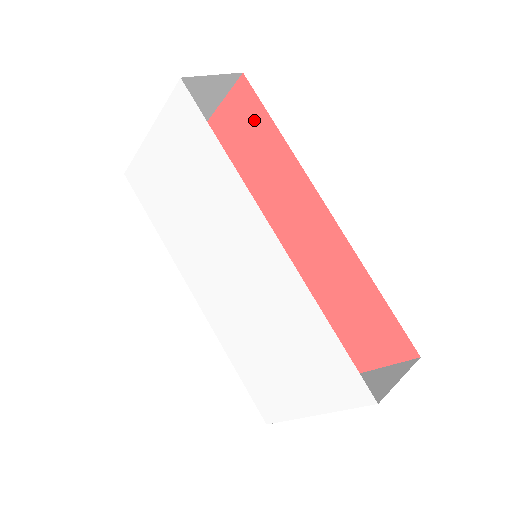
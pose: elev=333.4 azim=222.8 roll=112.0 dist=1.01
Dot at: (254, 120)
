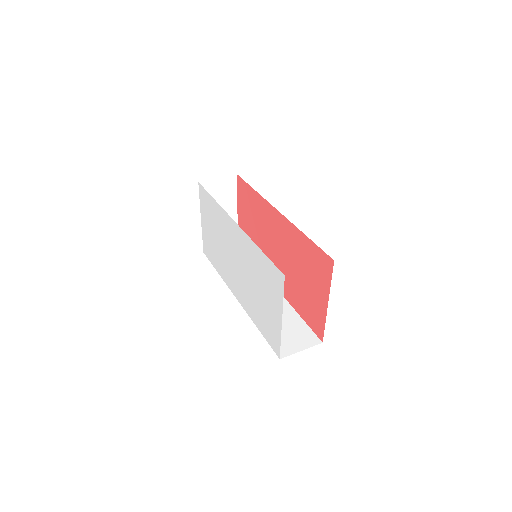
Dot at: (246, 192)
